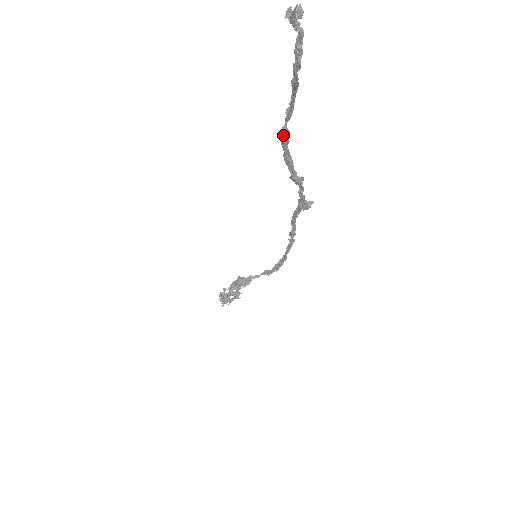
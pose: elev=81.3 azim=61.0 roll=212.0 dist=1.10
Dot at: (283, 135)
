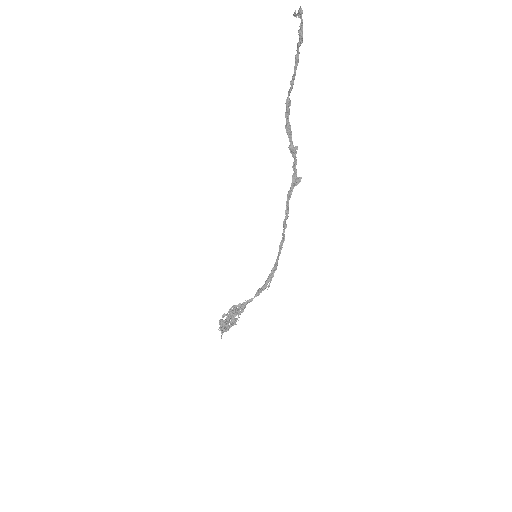
Dot at: (288, 103)
